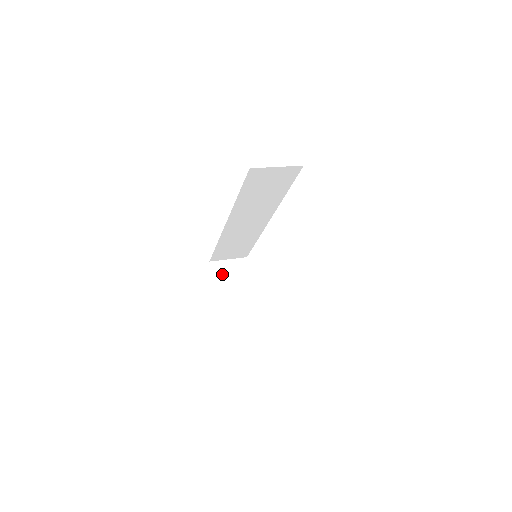
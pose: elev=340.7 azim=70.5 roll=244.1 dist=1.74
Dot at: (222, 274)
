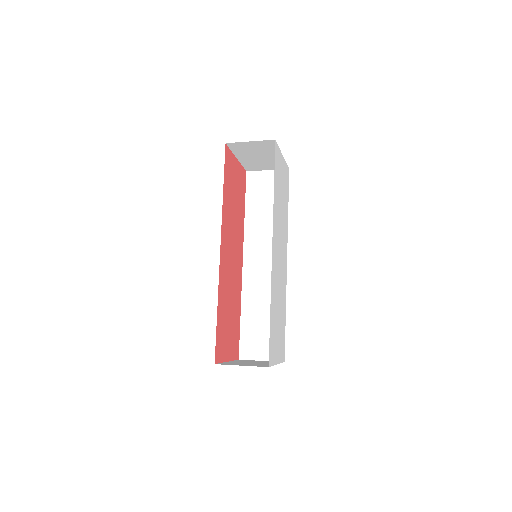
Dot at: (246, 361)
